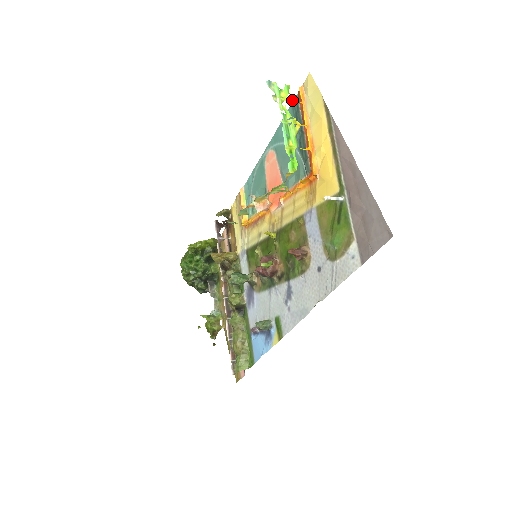
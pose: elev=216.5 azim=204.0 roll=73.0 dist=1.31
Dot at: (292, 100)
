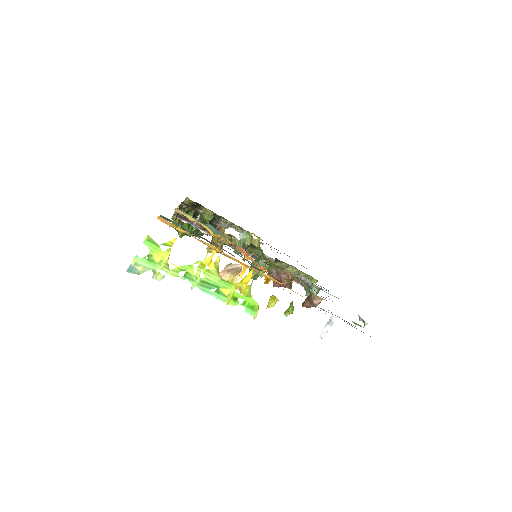
Dot at: (171, 246)
